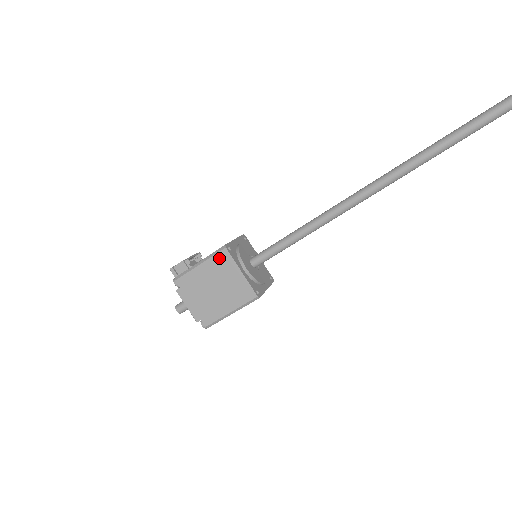
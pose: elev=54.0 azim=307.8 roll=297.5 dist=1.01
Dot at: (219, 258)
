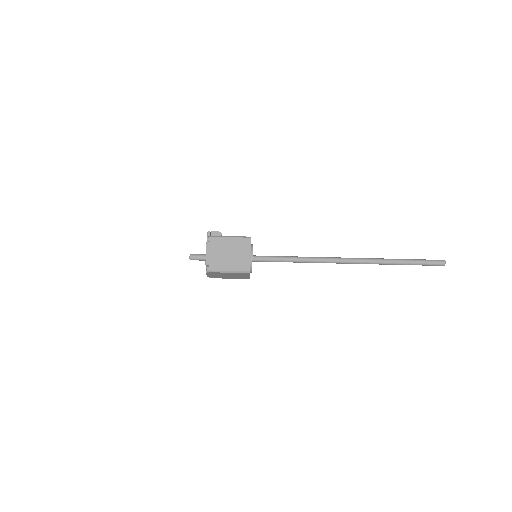
Dot at: (244, 240)
